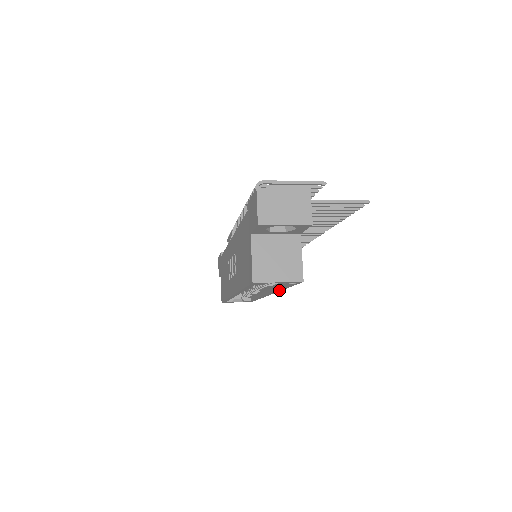
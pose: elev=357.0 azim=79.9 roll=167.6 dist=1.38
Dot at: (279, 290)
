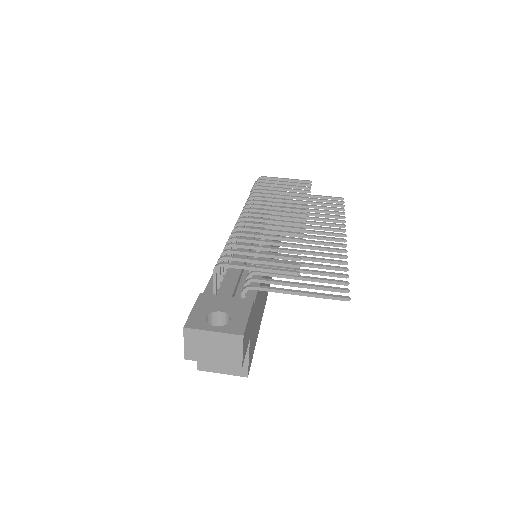
Dot at: occluded
